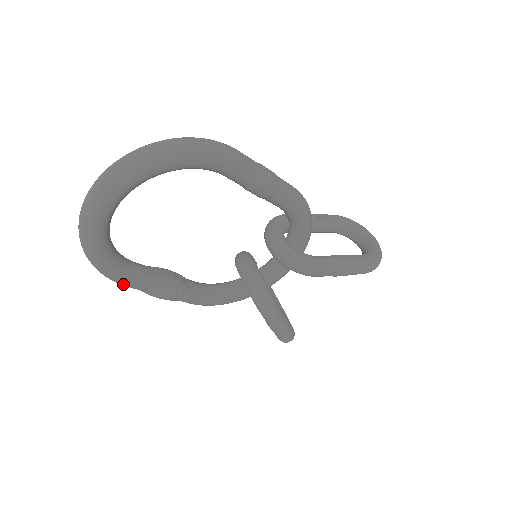
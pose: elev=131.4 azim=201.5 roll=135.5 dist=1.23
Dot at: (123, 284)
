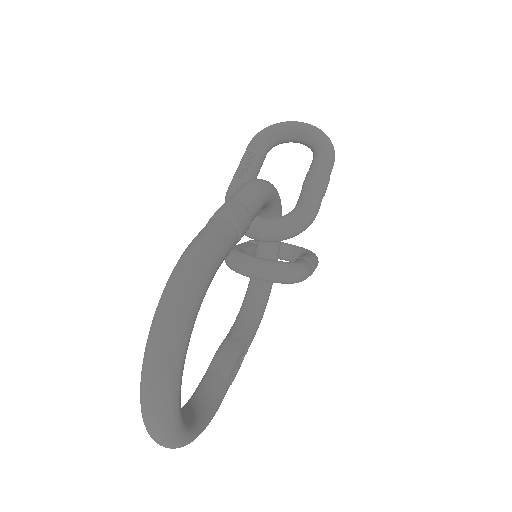
Dot at: (217, 410)
